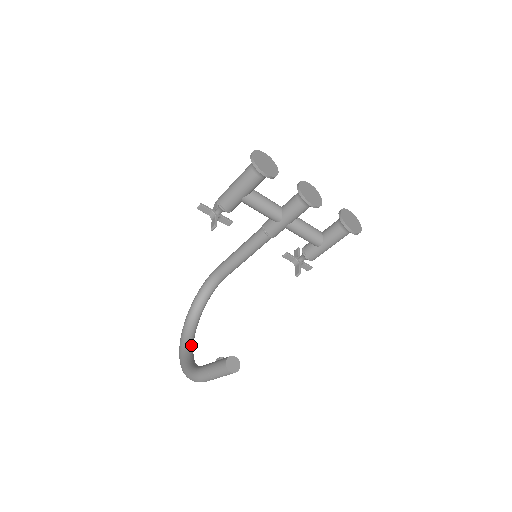
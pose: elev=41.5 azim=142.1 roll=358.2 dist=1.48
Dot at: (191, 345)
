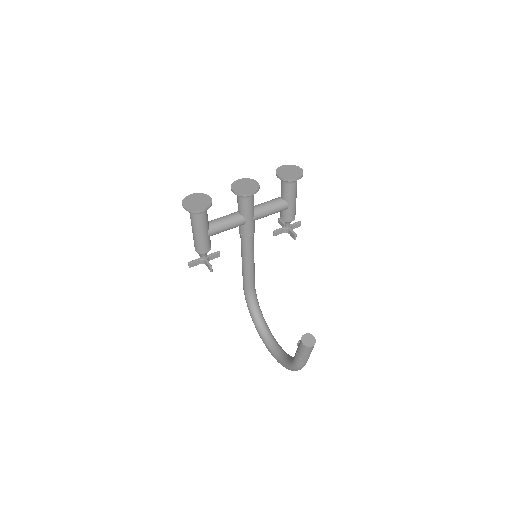
Dot at: (278, 347)
